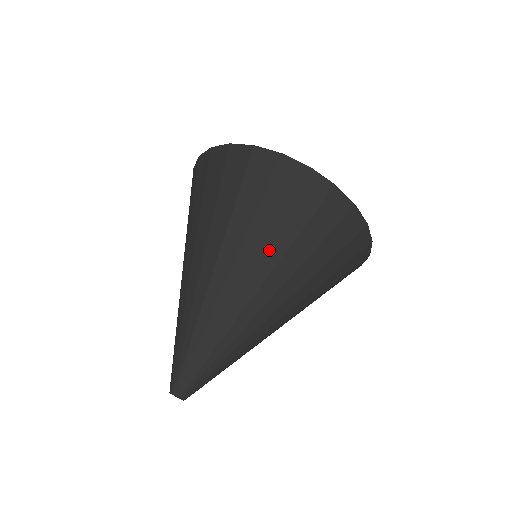
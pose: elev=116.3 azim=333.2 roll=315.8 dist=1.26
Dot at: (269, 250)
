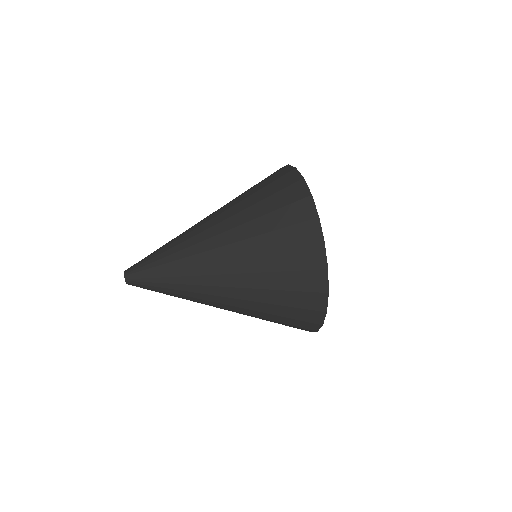
Dot at: (251, 261)
